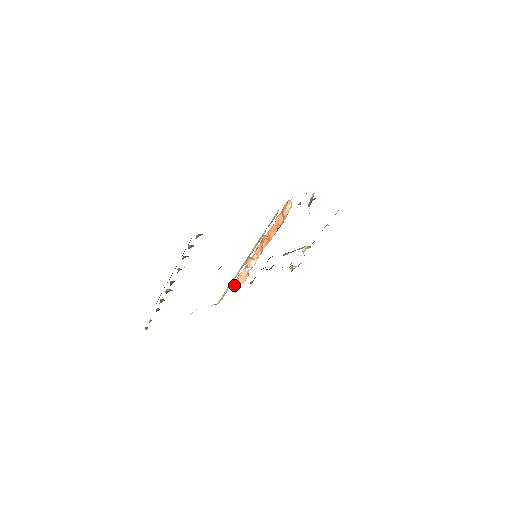
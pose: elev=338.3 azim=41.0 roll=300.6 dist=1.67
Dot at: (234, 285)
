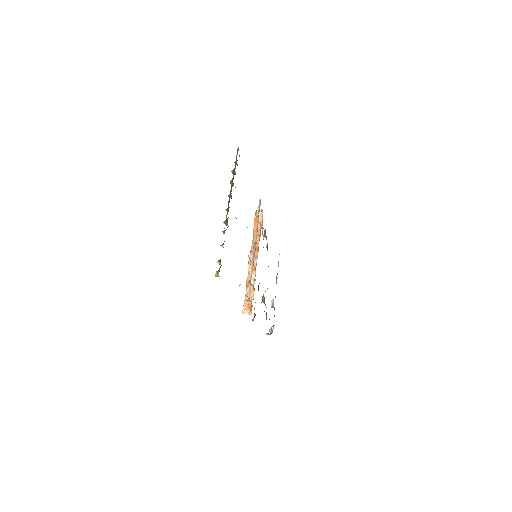
Dot at: (245, 309)
